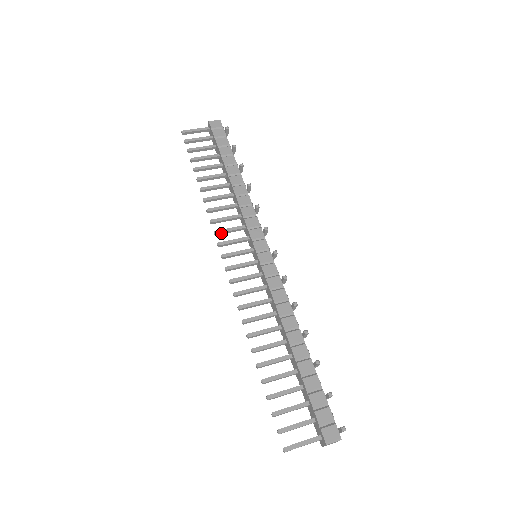
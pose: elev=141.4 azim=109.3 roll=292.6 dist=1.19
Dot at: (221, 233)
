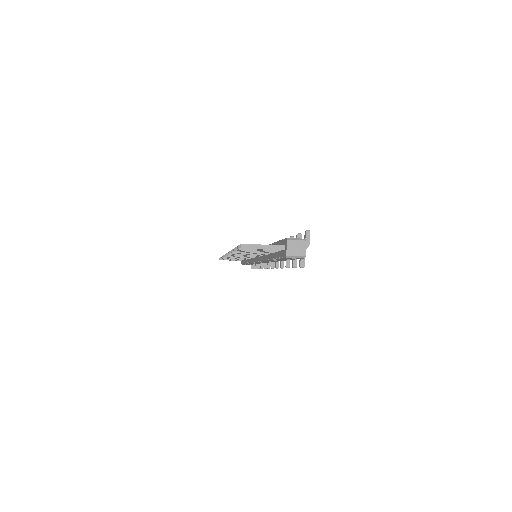
Dot at: occluded
